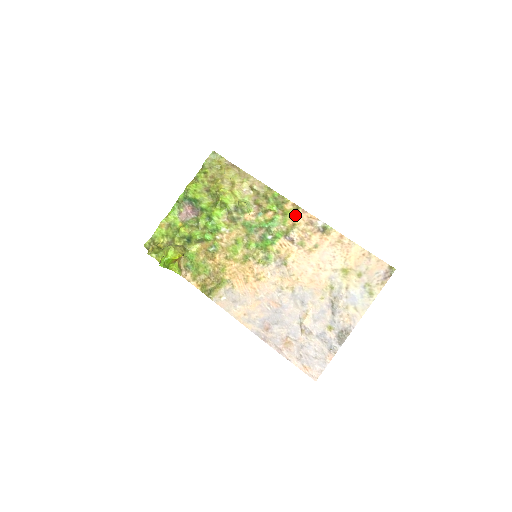
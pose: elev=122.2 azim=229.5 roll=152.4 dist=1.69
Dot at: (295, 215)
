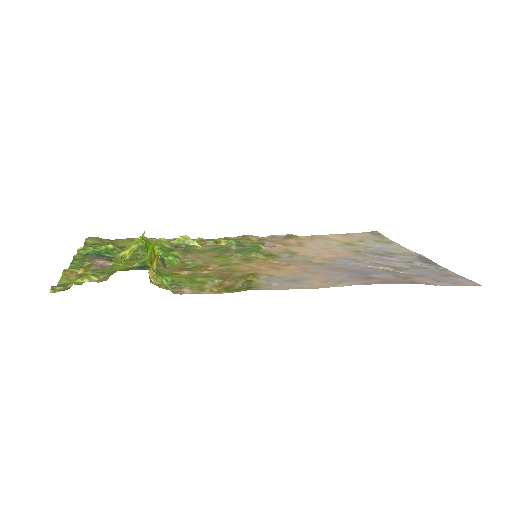
Dot at: occluded
